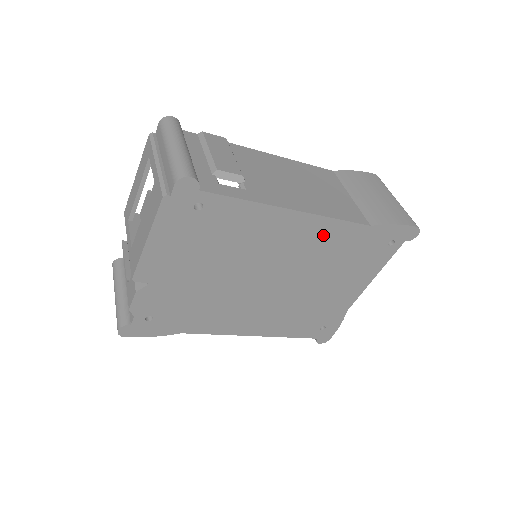
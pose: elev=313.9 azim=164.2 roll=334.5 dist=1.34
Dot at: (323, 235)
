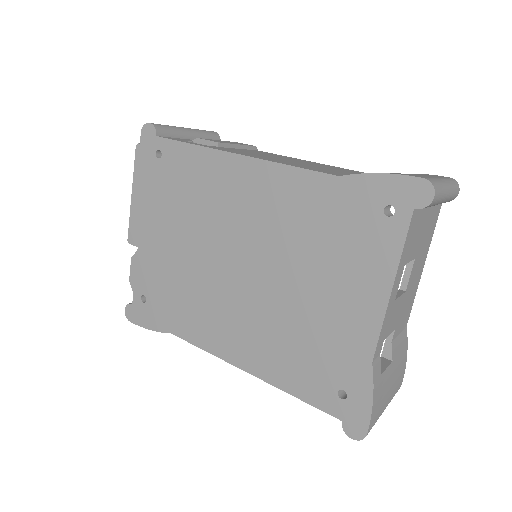
Dot at: (279, 192)
